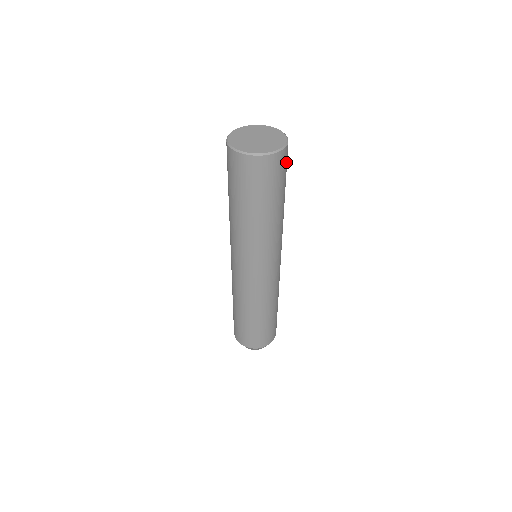
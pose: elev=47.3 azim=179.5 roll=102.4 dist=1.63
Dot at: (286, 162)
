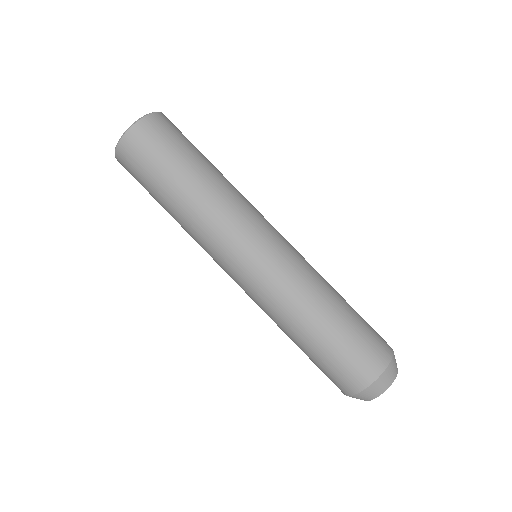
Dot at: (159, 133)
